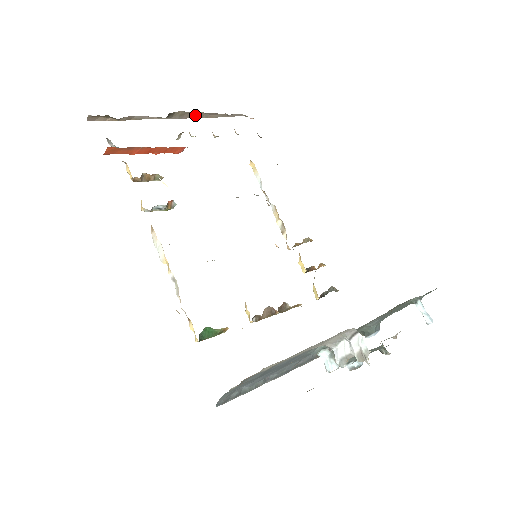
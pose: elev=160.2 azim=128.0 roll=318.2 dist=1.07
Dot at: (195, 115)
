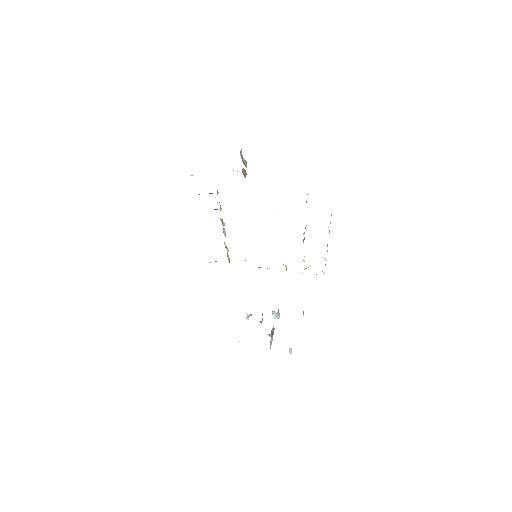
Dot at: occluded
